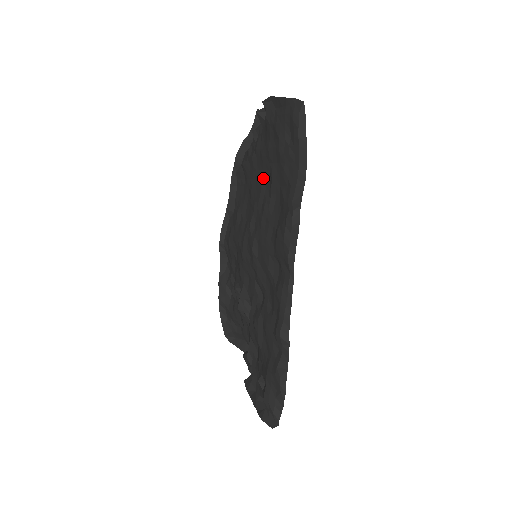
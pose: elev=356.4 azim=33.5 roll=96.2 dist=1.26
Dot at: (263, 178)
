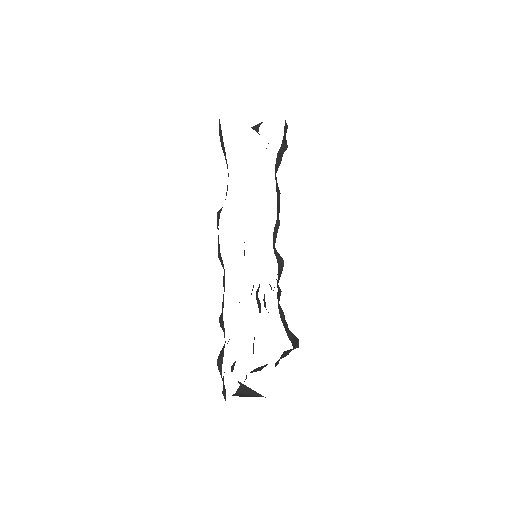
Dot at: occluded
